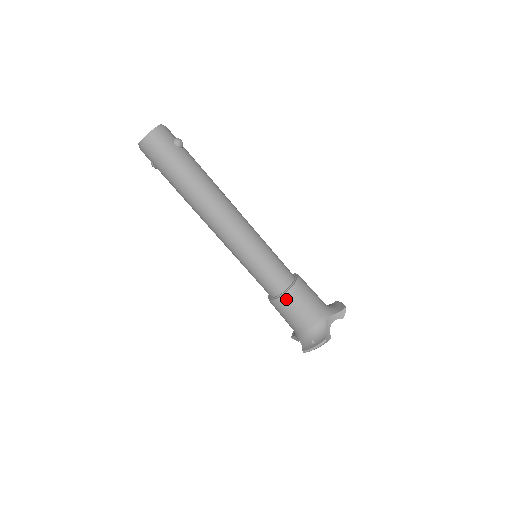
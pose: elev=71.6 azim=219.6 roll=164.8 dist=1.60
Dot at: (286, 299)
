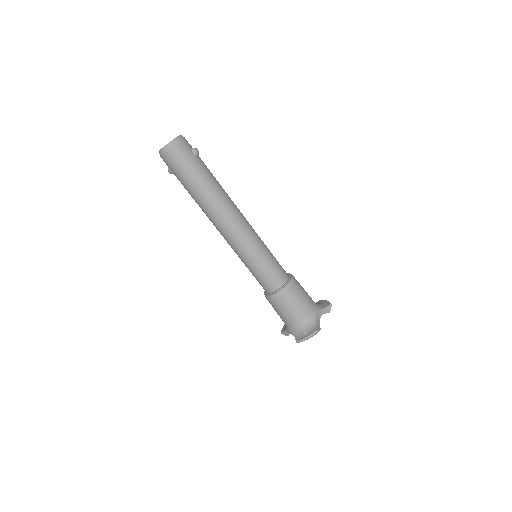
Dot at: (283, 294)
